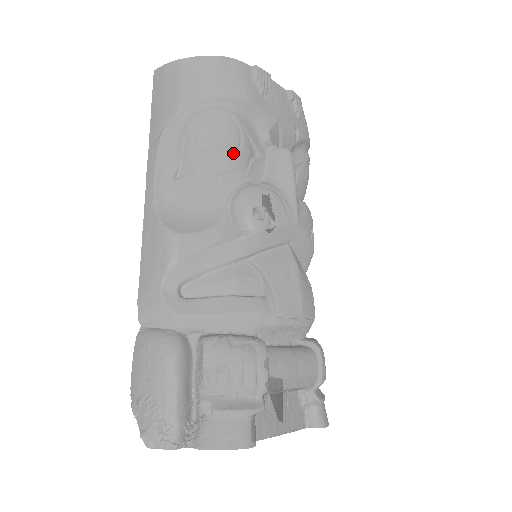
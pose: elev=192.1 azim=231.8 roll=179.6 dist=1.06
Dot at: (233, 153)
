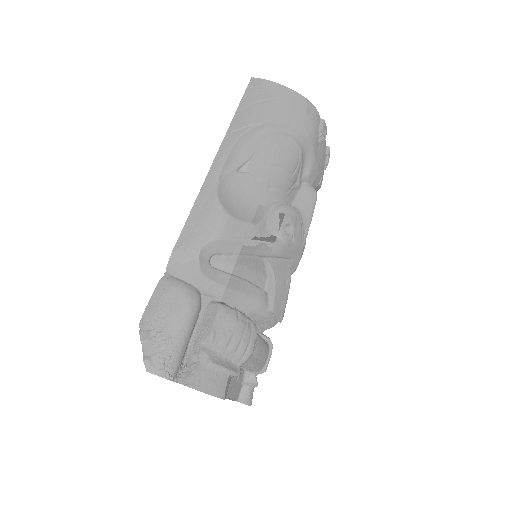
Dot at: (288, 175)
